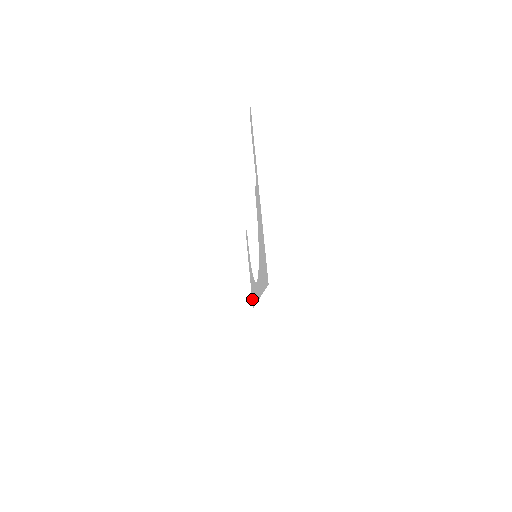
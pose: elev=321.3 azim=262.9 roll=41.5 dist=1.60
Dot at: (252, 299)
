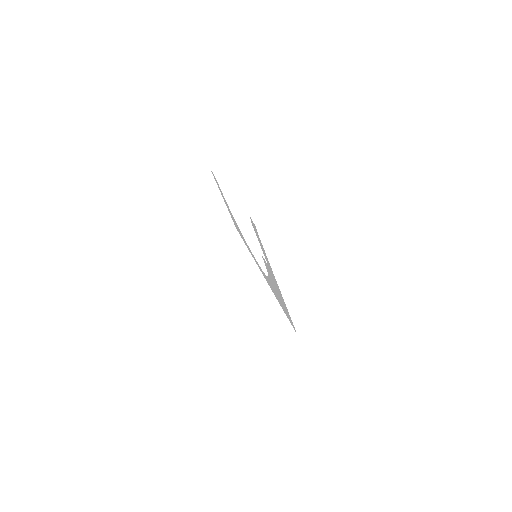
Dot at: (235, 225)
